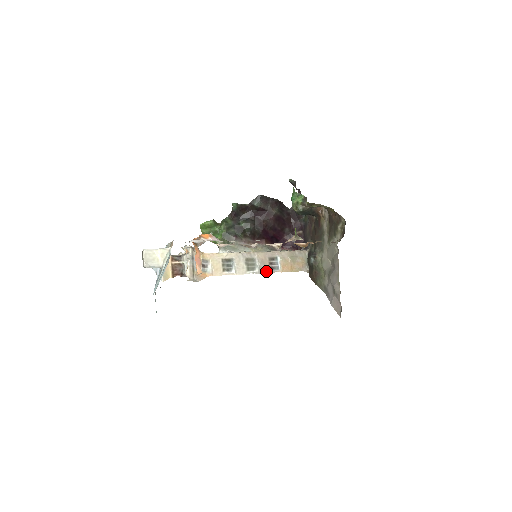
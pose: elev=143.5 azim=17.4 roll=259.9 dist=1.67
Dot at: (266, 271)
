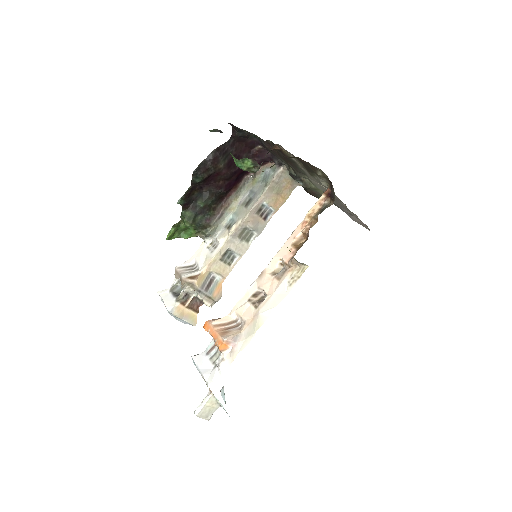
Dot at: (263, 225)
